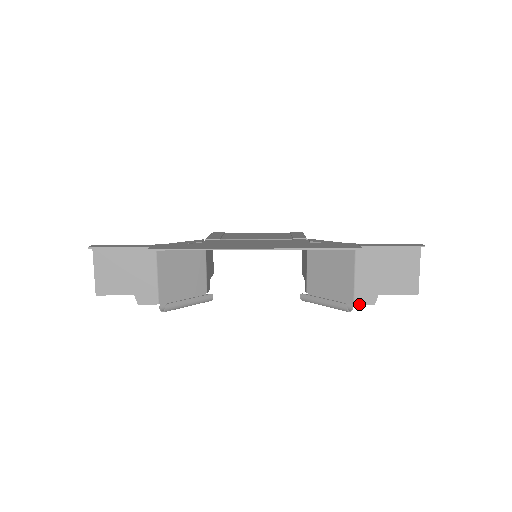
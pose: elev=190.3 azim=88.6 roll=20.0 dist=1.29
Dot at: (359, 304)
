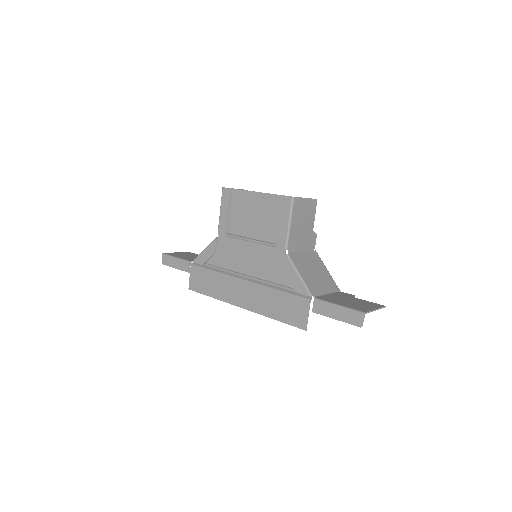
Dot at: (343, 293)
